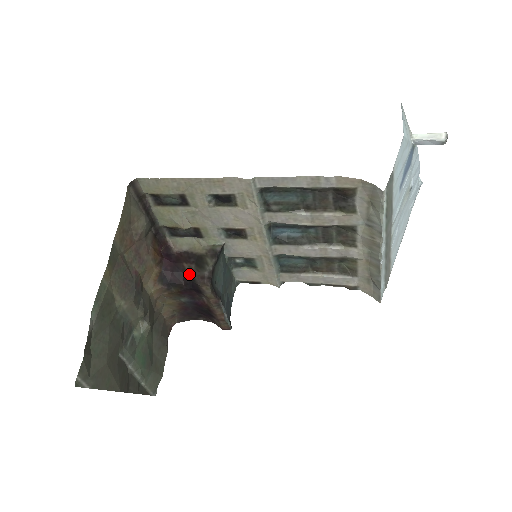
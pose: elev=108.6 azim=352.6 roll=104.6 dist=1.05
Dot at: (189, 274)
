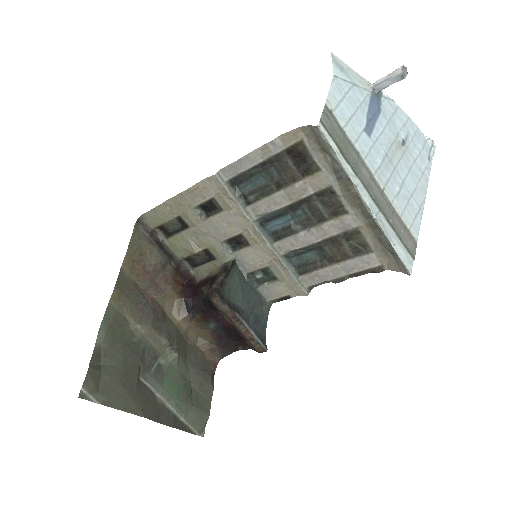
Dot at: (205, 294)
